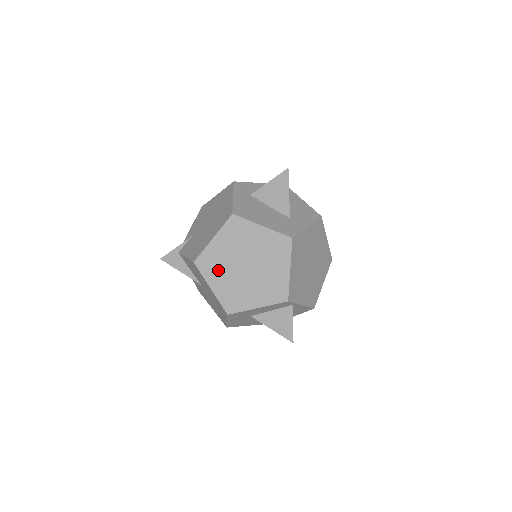
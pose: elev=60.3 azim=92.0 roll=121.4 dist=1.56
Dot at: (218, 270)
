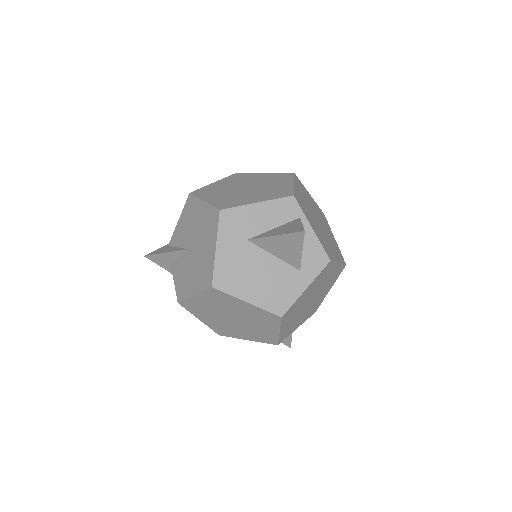
Dot at: (215, 193)
